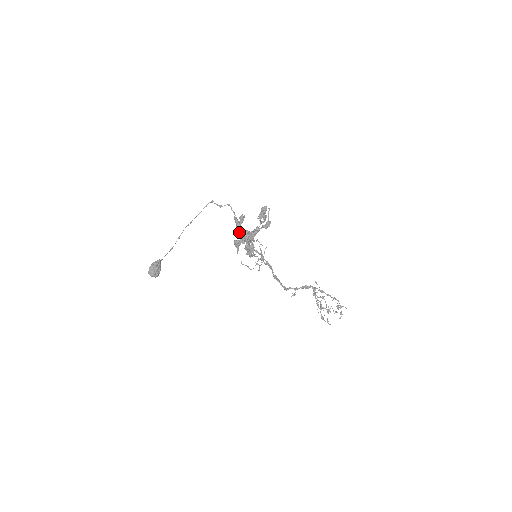
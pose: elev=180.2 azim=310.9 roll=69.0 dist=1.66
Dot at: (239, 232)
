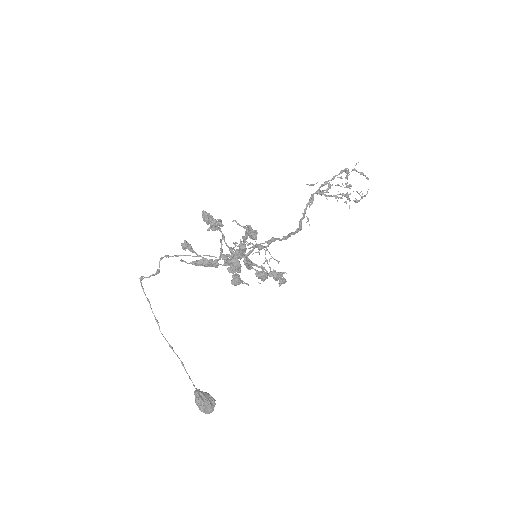
Dot at: occluded
